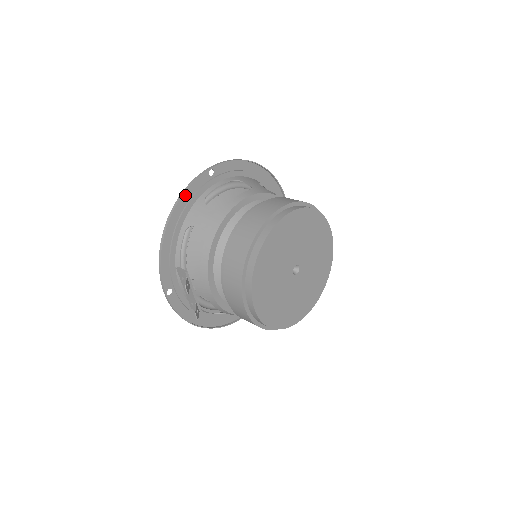
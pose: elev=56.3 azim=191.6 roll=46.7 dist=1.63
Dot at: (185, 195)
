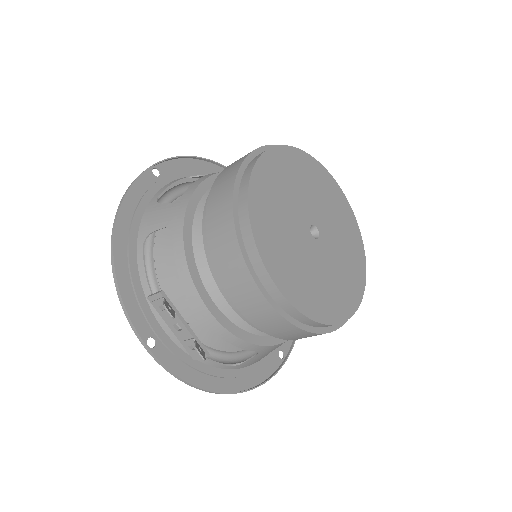
Dot at: (128, 201)
